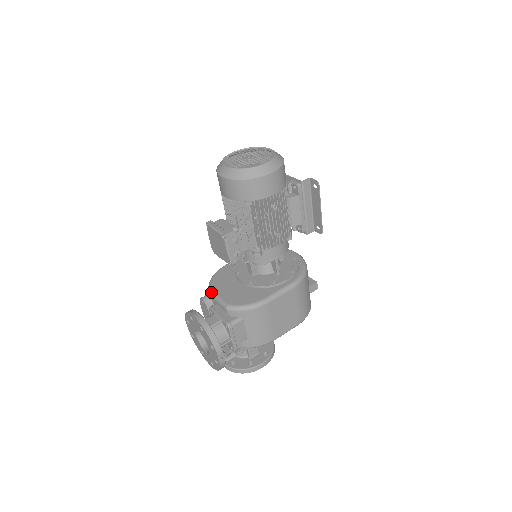
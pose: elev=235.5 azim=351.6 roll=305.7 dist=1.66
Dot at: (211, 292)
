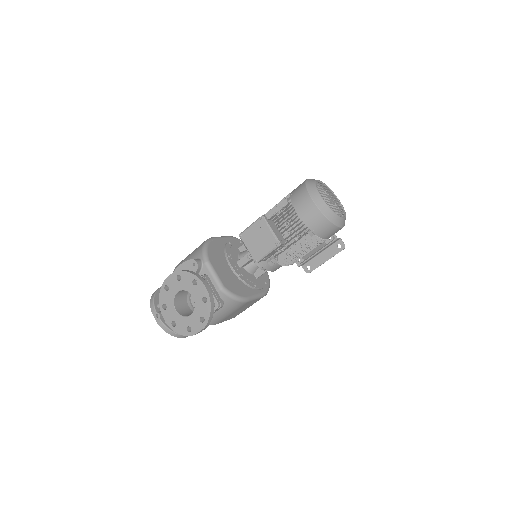
Dot at: (209, 262)
